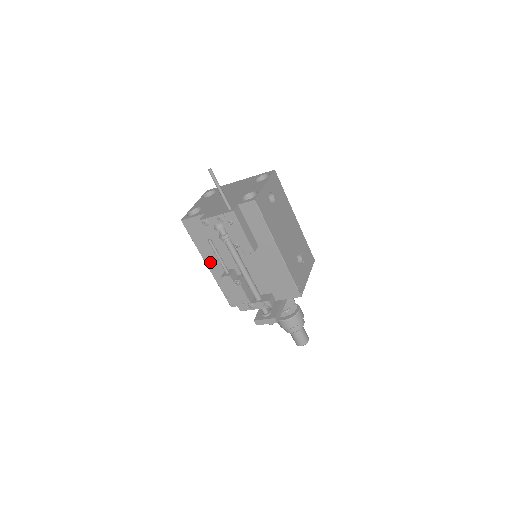
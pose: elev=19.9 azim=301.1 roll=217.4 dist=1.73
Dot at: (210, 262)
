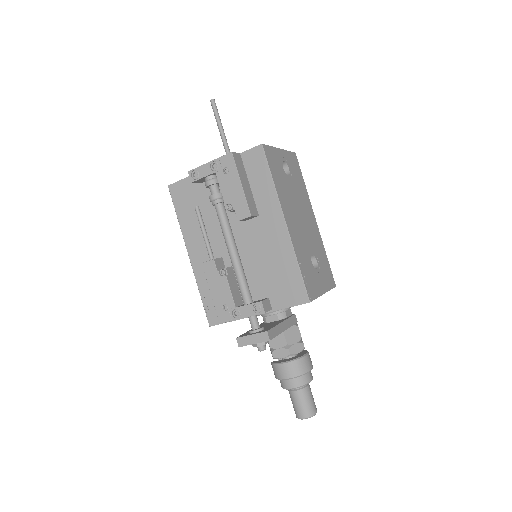
Dot at: (193, 249)
